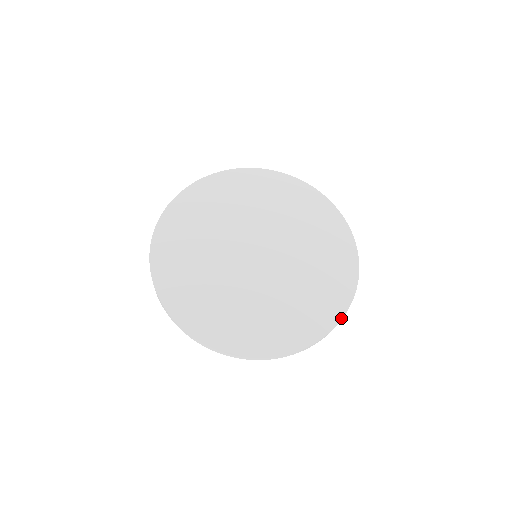
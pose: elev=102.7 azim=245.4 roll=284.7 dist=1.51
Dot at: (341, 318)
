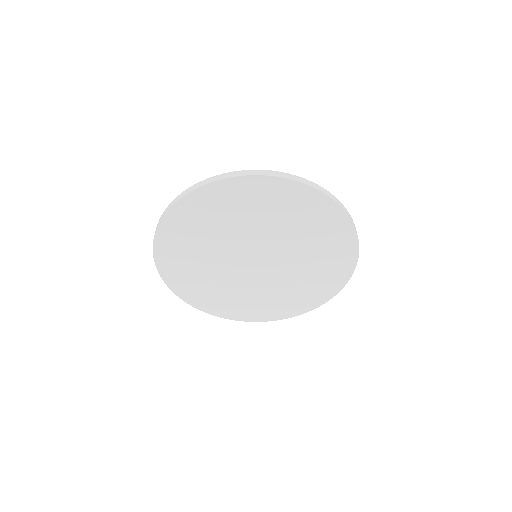
Dot at: (338, 292)
